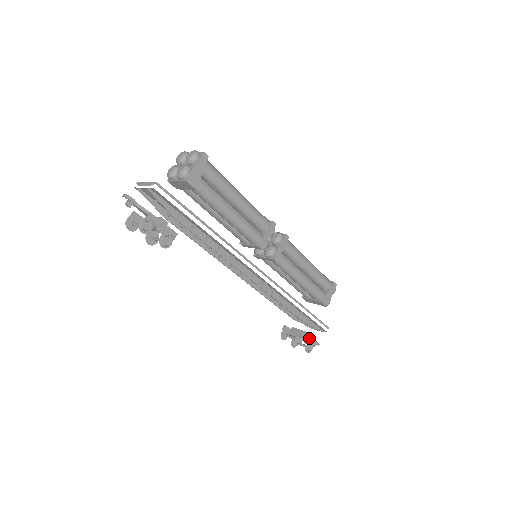
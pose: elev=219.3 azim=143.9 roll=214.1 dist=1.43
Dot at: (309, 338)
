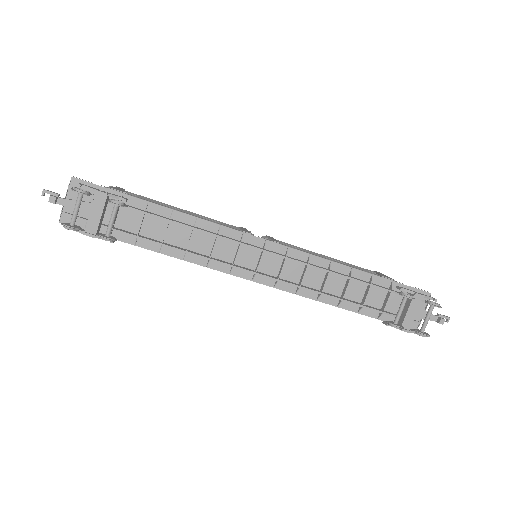
Dot at: (415, 293)
